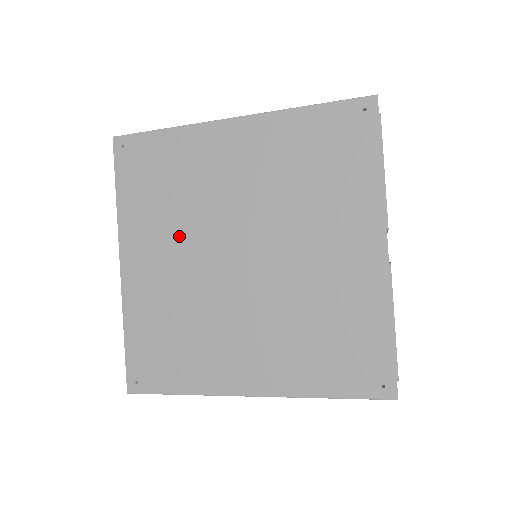
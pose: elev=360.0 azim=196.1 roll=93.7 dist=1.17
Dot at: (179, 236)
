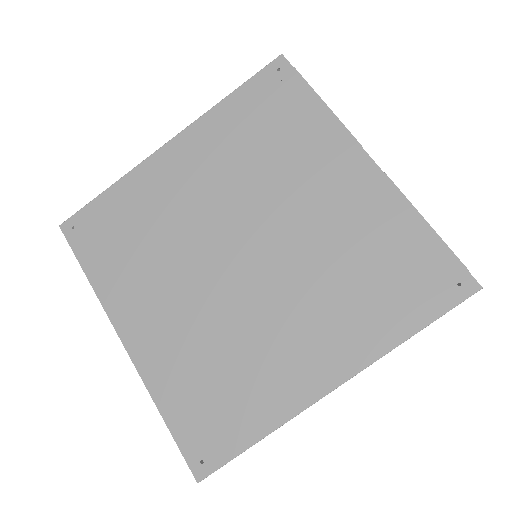
Dot at: (170, 274)
